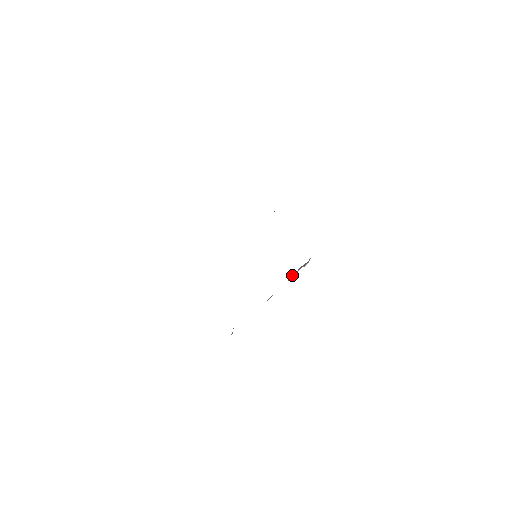
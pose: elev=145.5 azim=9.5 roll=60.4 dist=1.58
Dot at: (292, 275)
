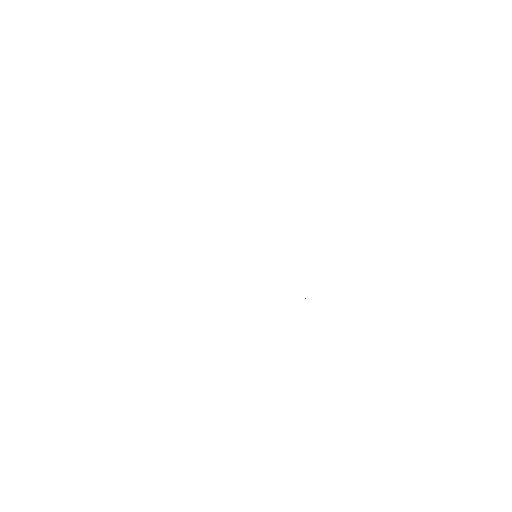
Dot at: occluded
